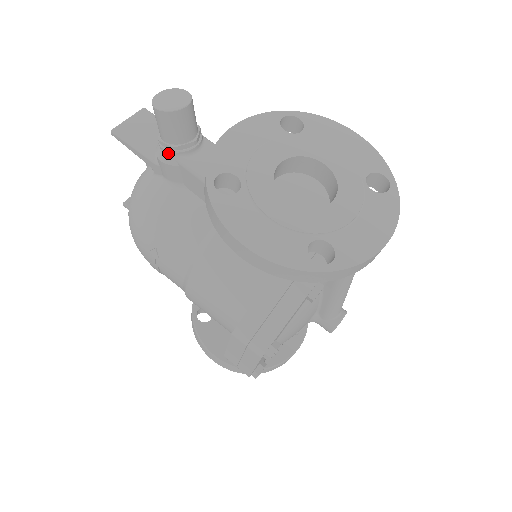
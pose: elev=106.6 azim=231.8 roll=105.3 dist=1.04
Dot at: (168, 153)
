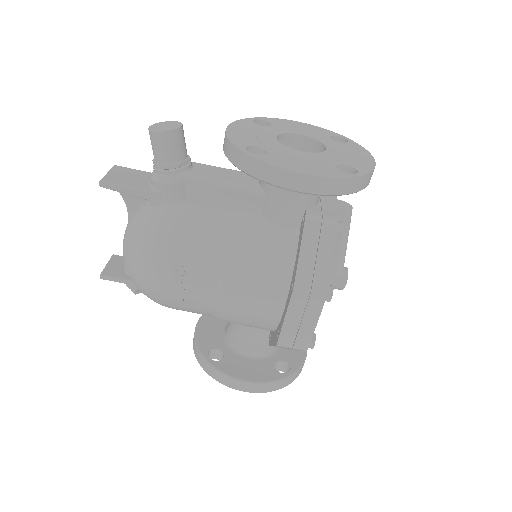
Dot at: (171, 173)
